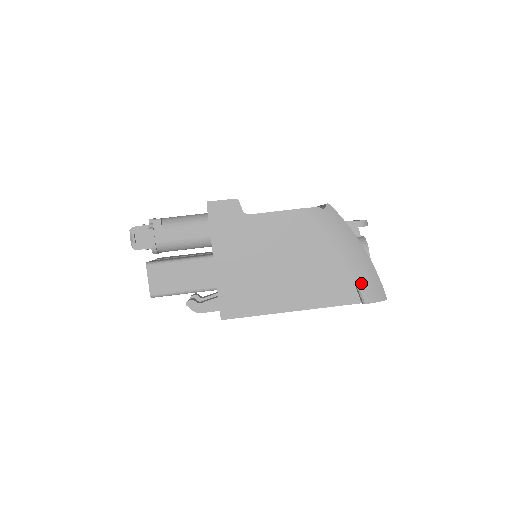
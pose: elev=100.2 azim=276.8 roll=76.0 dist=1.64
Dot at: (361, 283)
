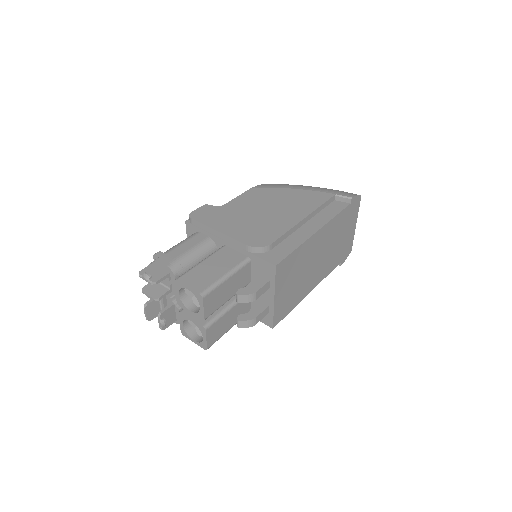
Dot at: (334, 193)
